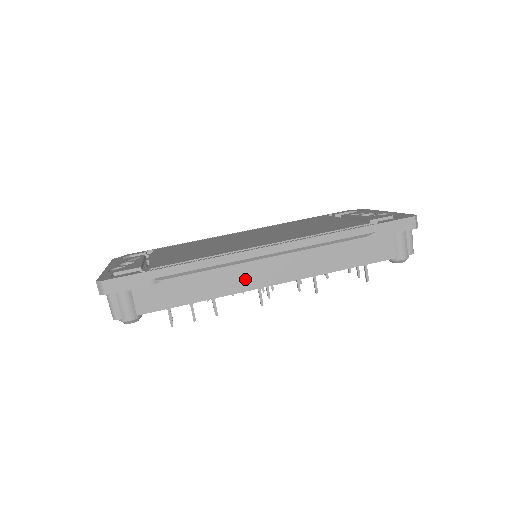
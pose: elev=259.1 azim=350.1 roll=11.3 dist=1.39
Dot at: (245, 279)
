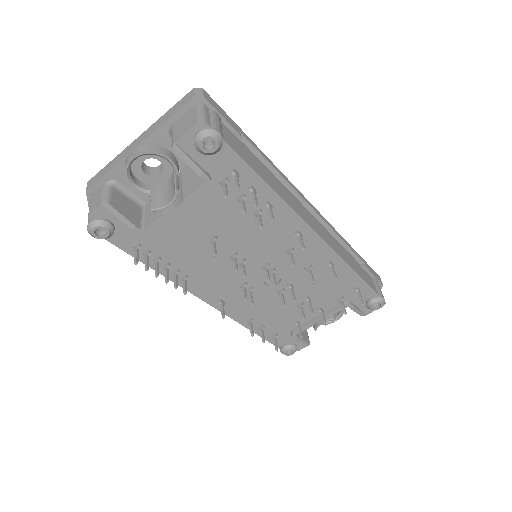
Dot at: (299, 209)
